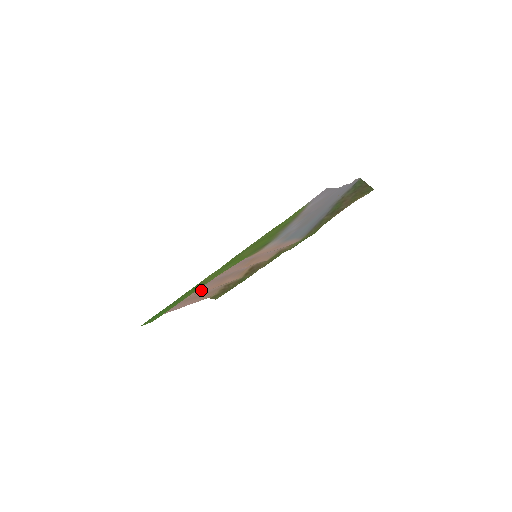
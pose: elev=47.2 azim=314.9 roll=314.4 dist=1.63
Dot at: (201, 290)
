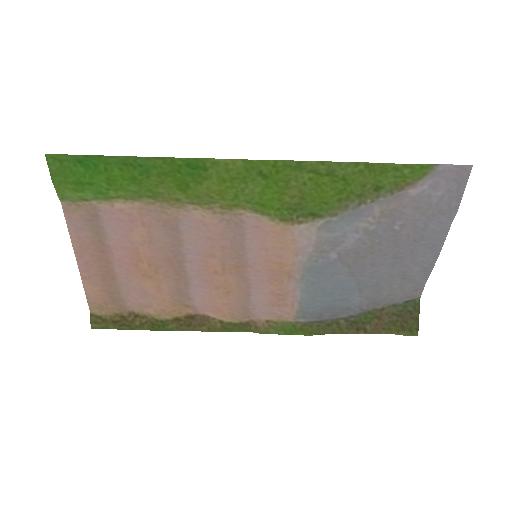
Dot at: (149, 230)
